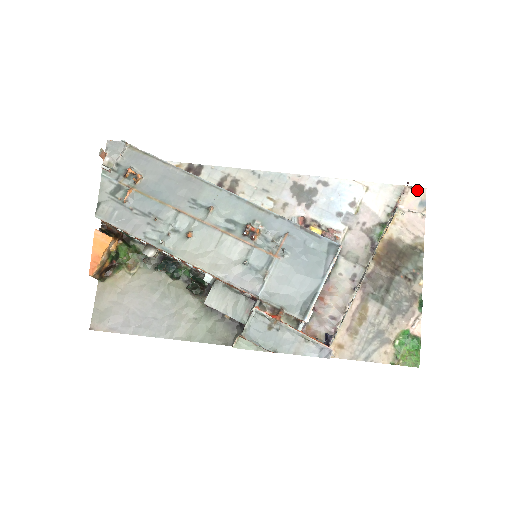
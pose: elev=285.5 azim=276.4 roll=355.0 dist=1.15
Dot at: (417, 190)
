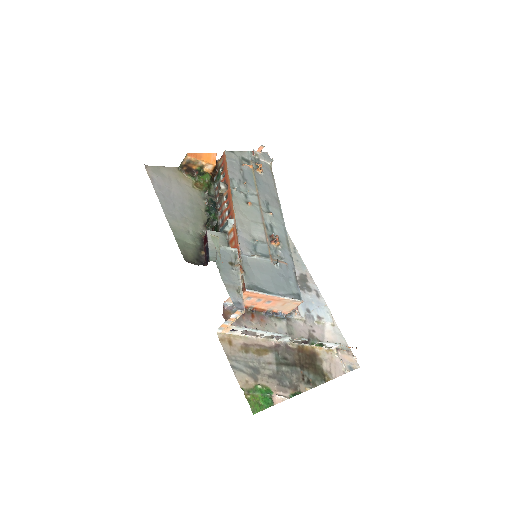
Dot at: (355, 361)
